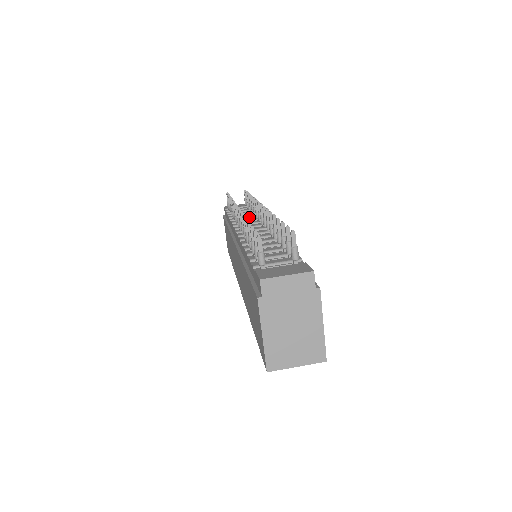
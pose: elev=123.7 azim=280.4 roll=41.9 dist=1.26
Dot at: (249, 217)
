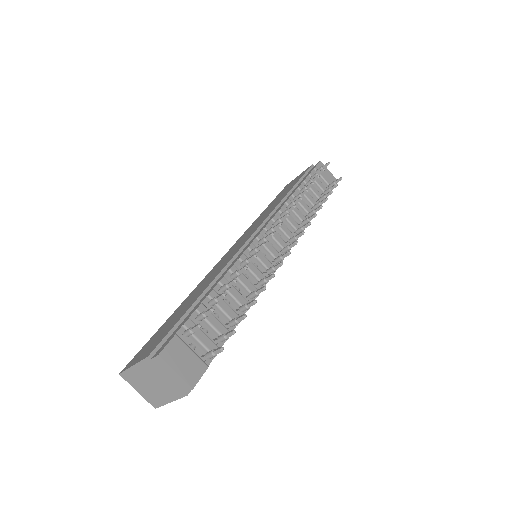
Dot at: (299, 217)
